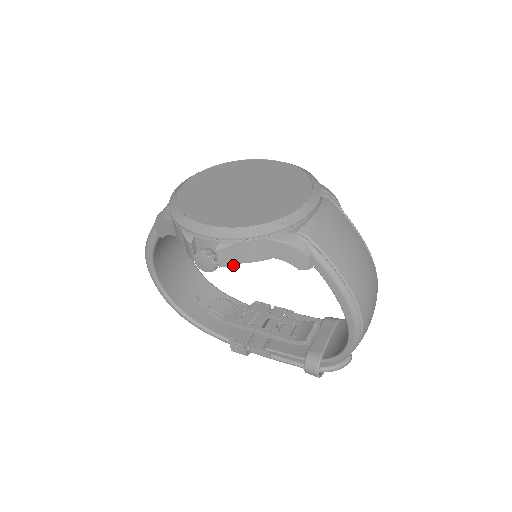
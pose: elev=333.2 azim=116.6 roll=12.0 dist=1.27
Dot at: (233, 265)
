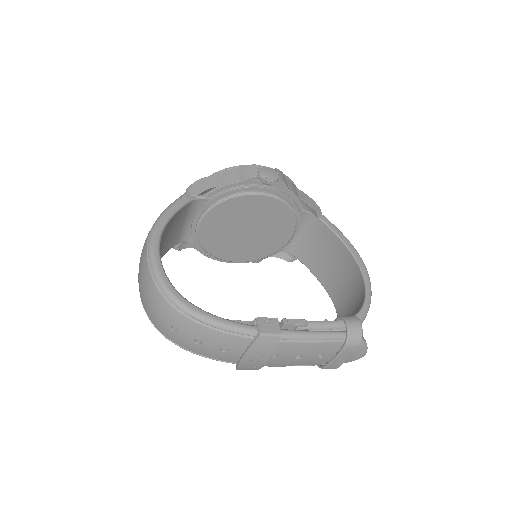
Dot at: (286, 185)
